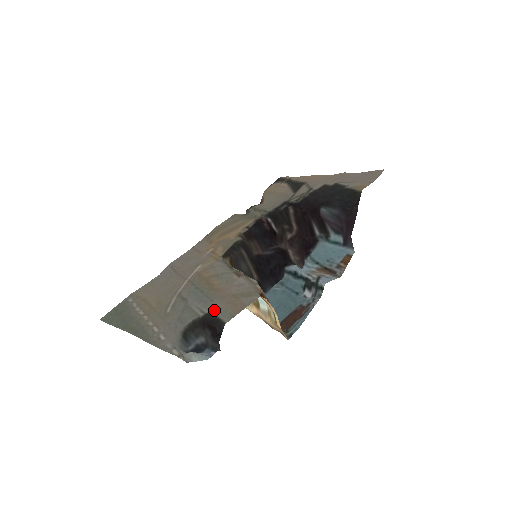
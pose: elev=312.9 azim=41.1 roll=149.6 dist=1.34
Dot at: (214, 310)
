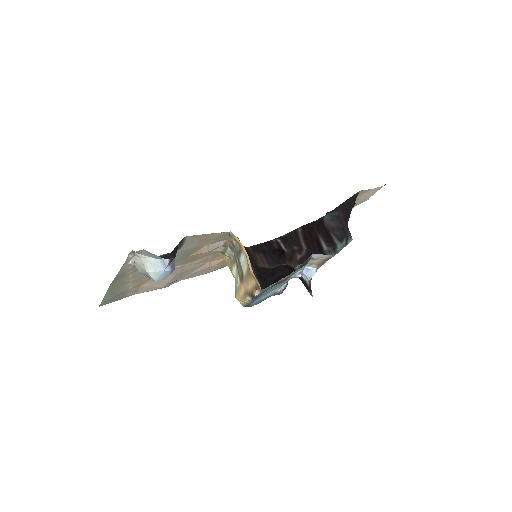
Dot at: (185, 246)
